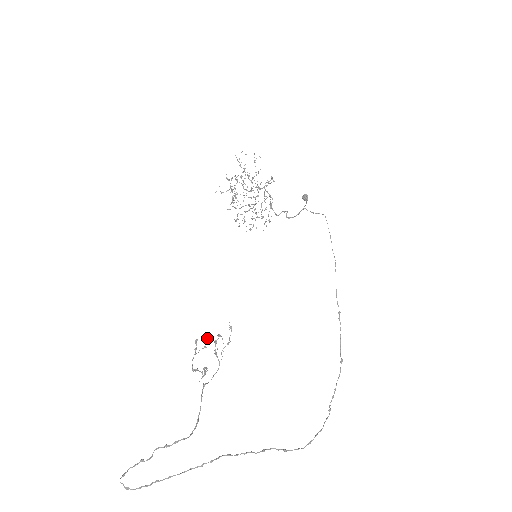
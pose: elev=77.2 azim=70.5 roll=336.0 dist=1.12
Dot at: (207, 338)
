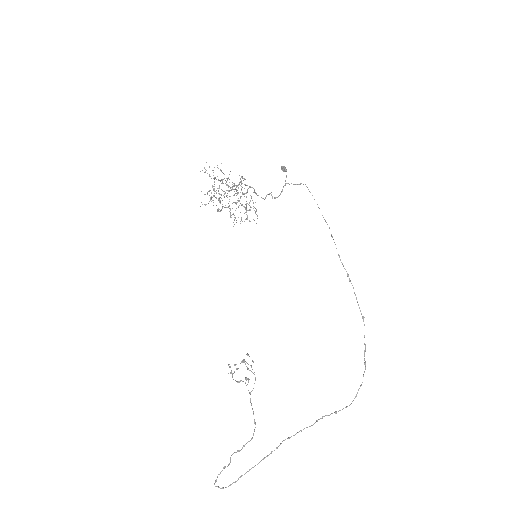
Dot at: occluded
